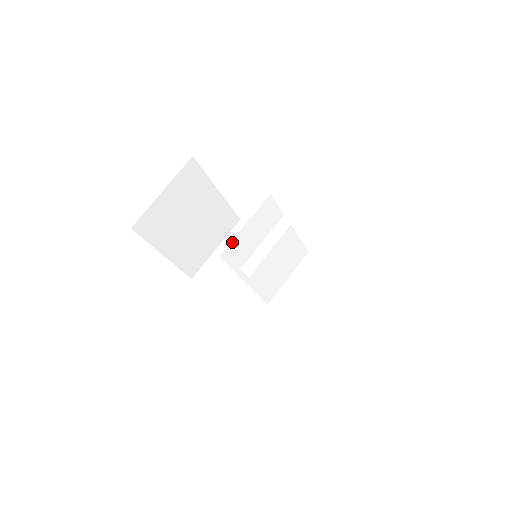
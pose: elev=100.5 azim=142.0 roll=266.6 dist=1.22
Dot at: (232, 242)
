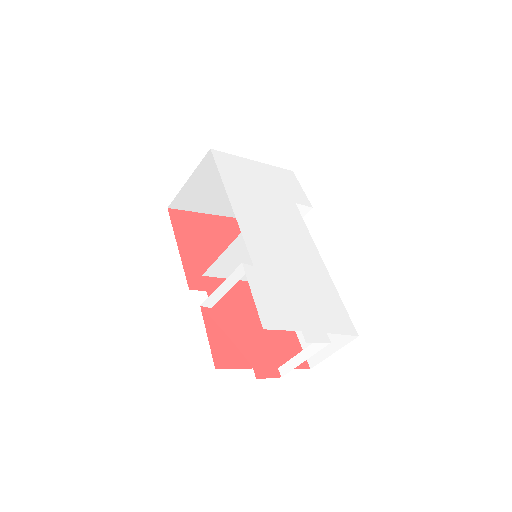
Dot at: (212, 266)
